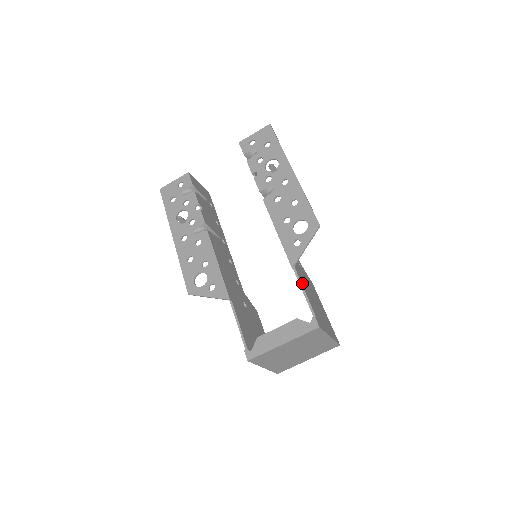
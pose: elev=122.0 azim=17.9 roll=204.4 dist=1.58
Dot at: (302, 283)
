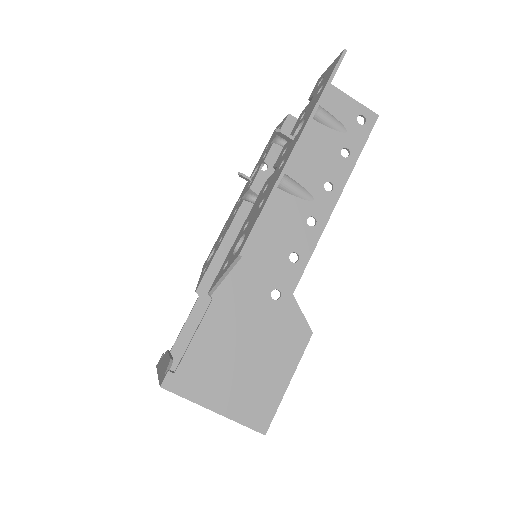
Dot at: (208, 322)
